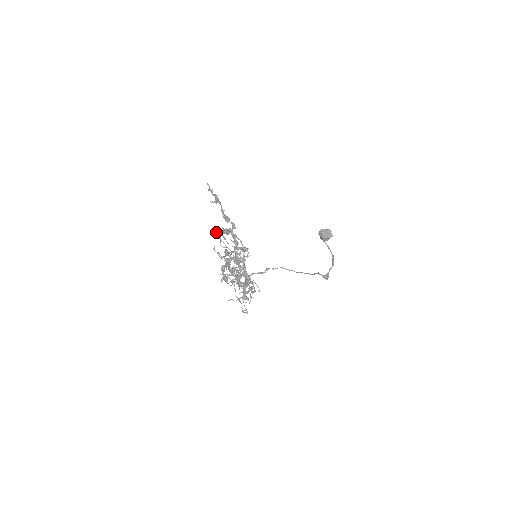
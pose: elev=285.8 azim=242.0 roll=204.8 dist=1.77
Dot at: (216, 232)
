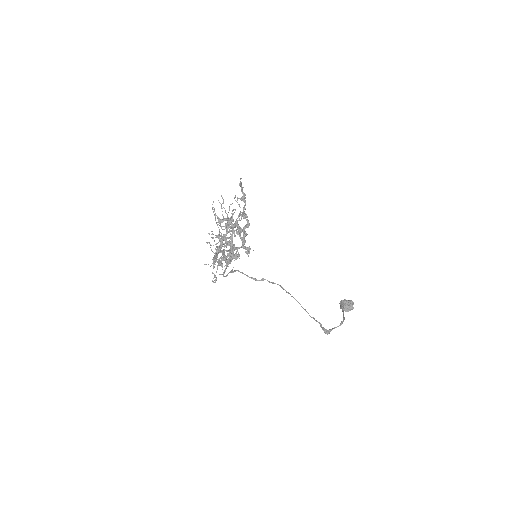
Dot at: occluded
